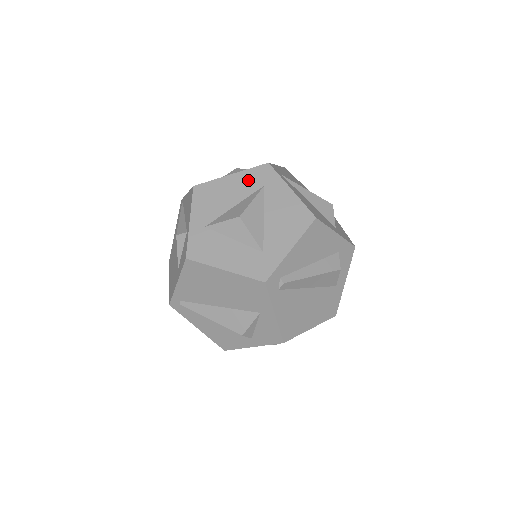
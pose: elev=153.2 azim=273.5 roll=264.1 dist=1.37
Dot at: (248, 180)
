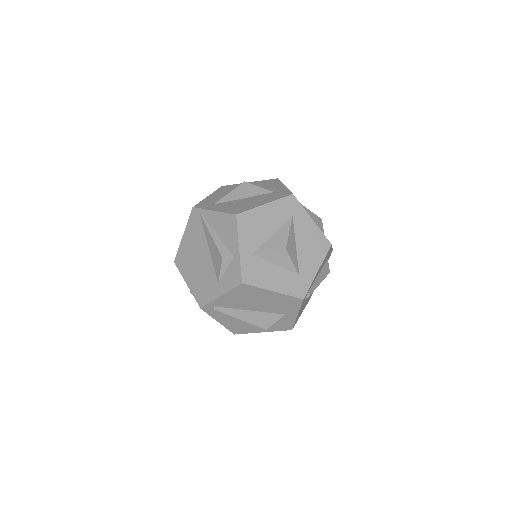
Dot at: (280, 210)
